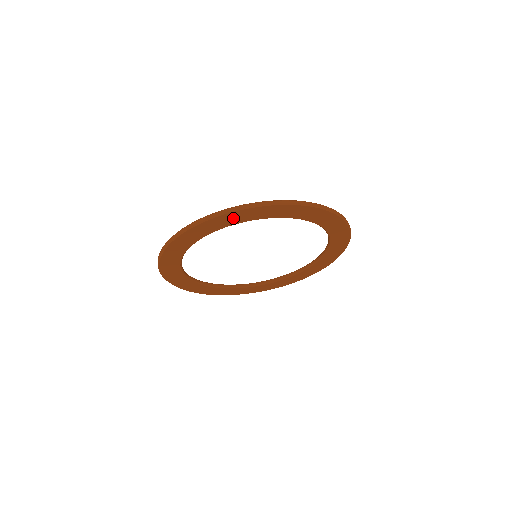
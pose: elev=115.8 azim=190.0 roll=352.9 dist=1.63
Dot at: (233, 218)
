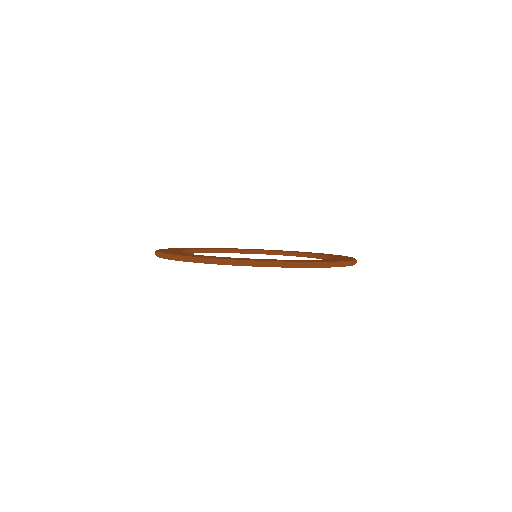
Dot at: occluded
